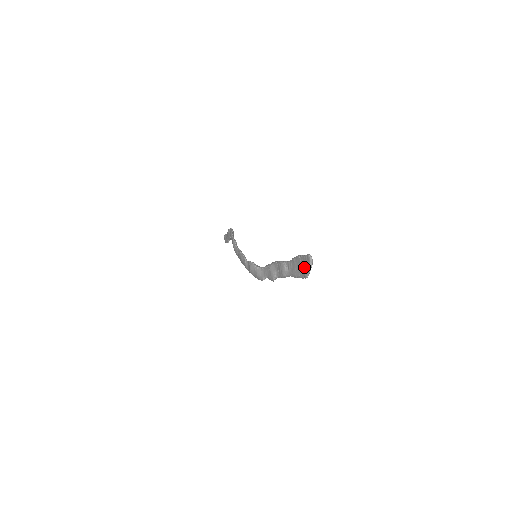
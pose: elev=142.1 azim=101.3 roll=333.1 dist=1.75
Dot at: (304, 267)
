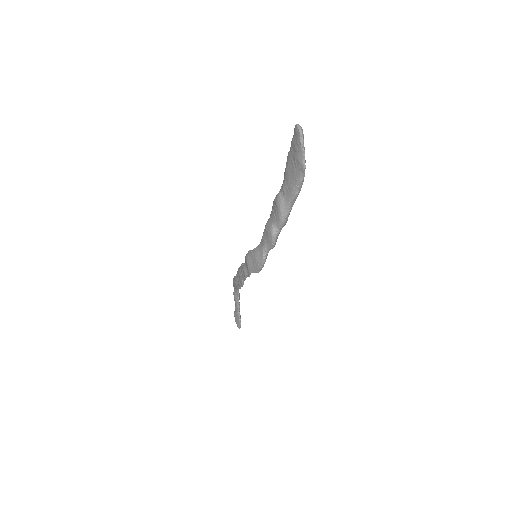
Dot at: (295, 152)
